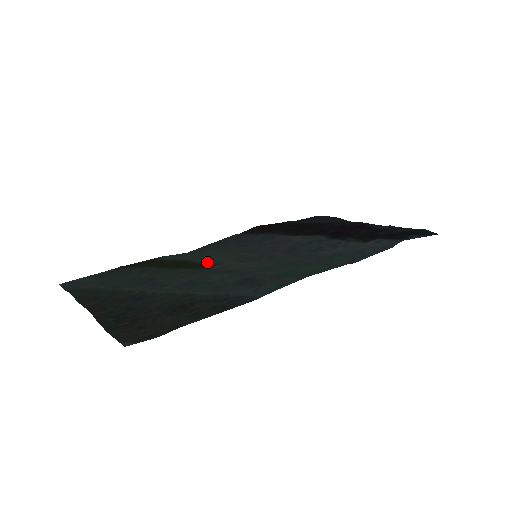
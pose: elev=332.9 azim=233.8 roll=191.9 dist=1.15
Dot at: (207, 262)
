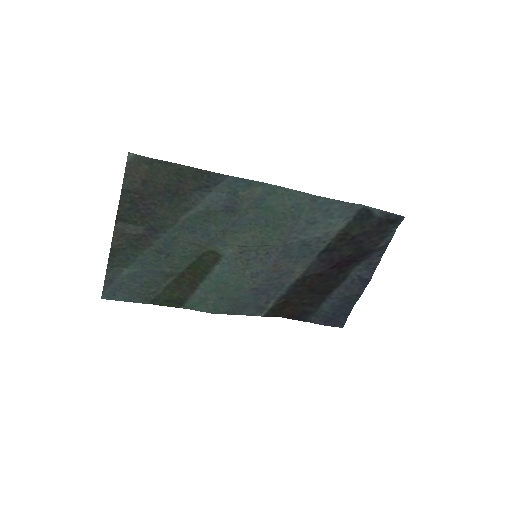
Dot at: (218, 269)
